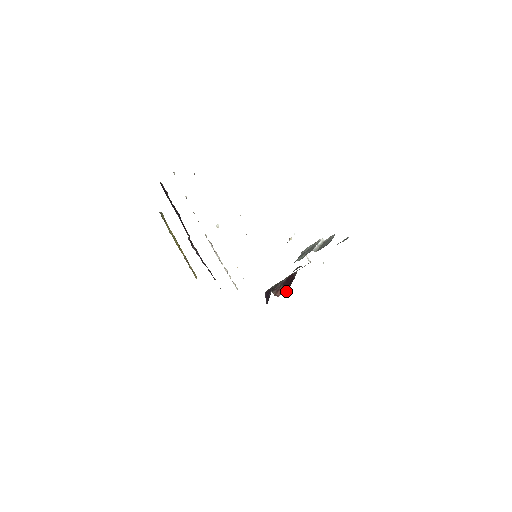
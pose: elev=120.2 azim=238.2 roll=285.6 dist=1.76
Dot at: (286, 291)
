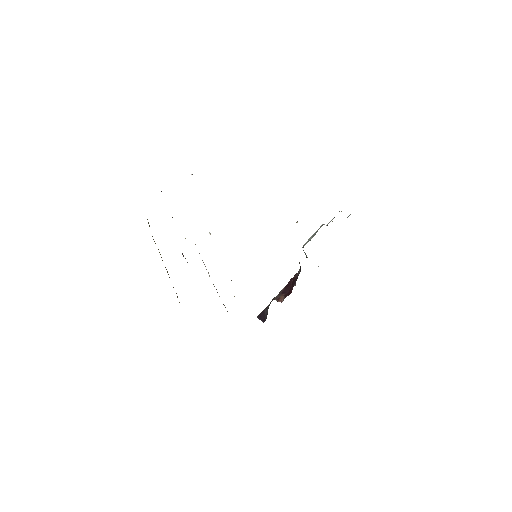
Dot at: (290, 293)
